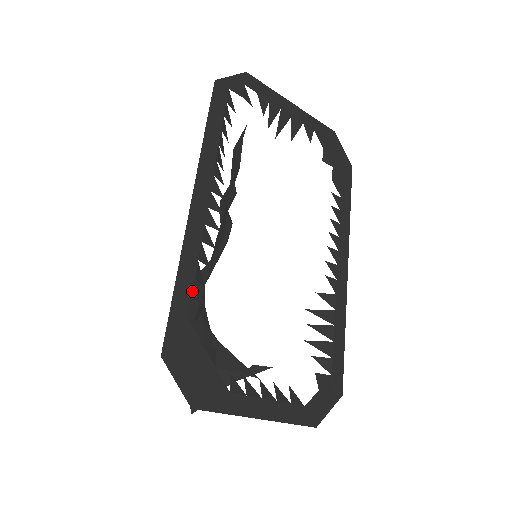
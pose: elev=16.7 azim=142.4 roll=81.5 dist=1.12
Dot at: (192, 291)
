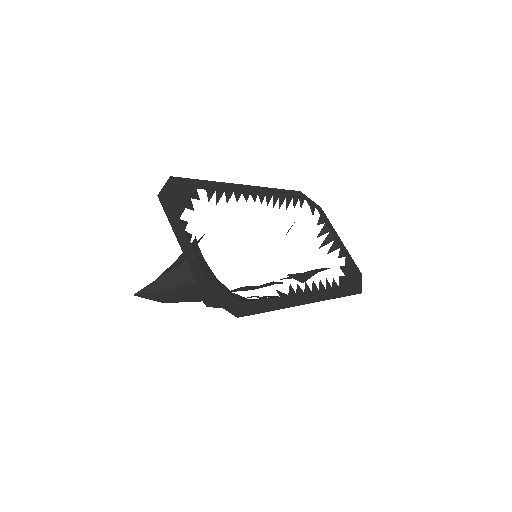
Dot at: (209, 190)
